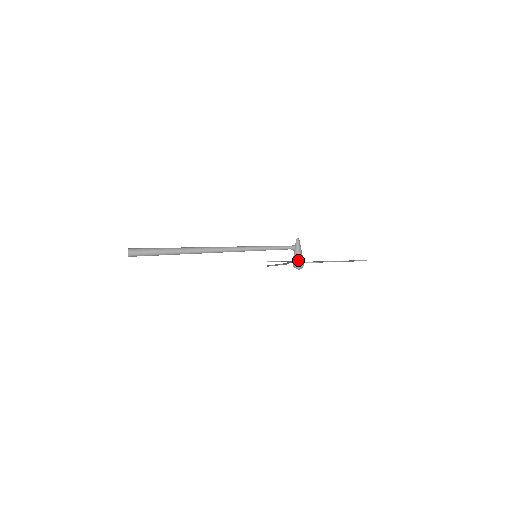
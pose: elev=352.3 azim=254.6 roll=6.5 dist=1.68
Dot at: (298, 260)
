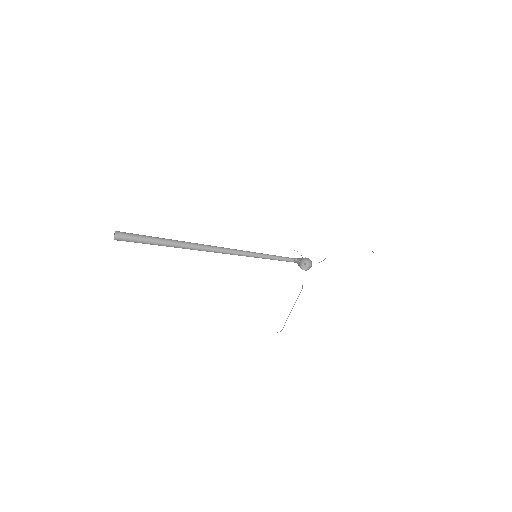
Dot at: (305, 269)
